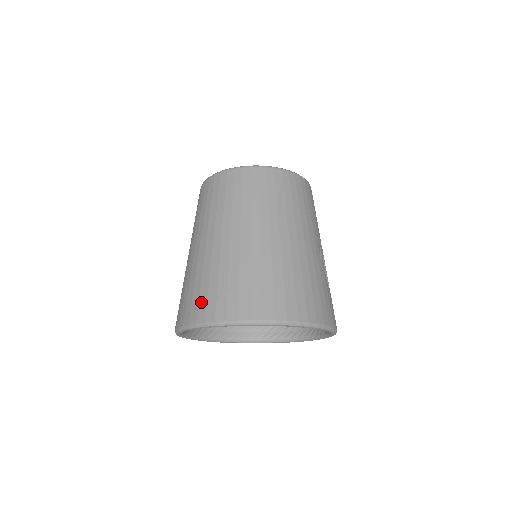
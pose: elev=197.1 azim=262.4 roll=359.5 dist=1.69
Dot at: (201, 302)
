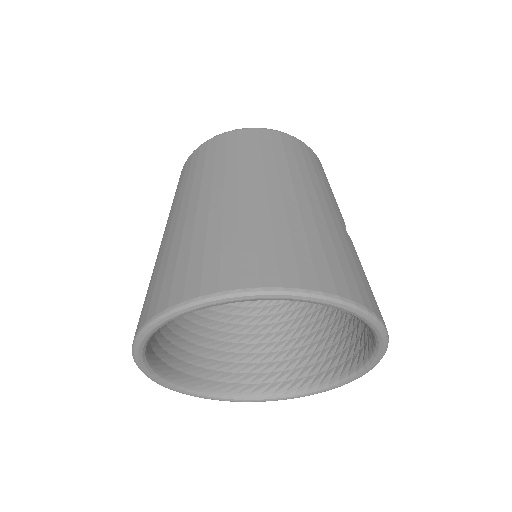
Dot at: (177, 278)
